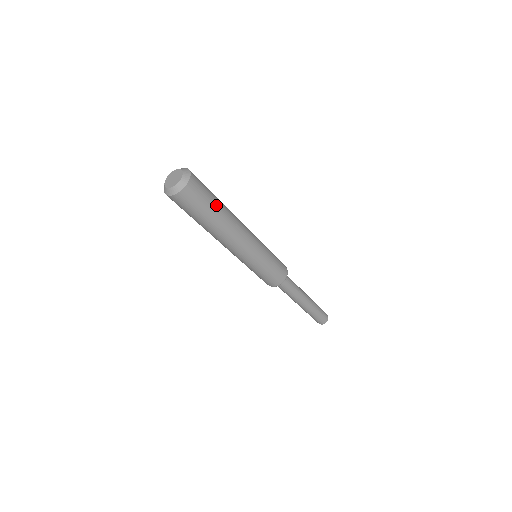
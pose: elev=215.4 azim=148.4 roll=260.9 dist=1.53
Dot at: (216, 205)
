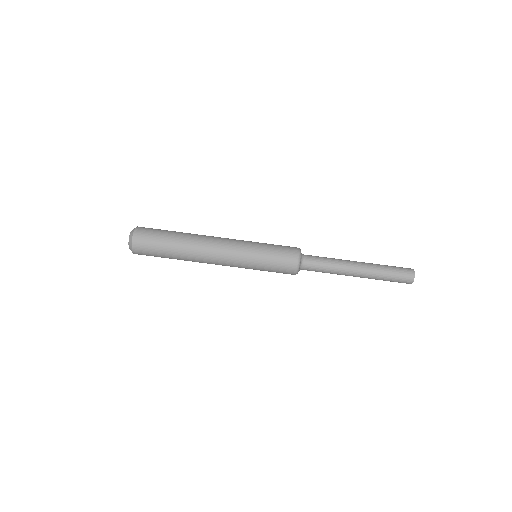
Dot at: (172, 232)
